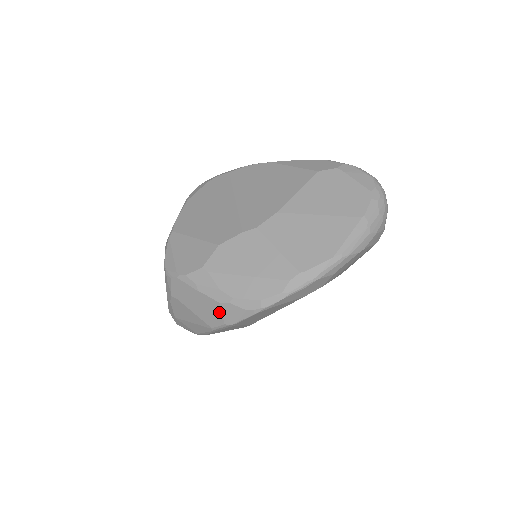
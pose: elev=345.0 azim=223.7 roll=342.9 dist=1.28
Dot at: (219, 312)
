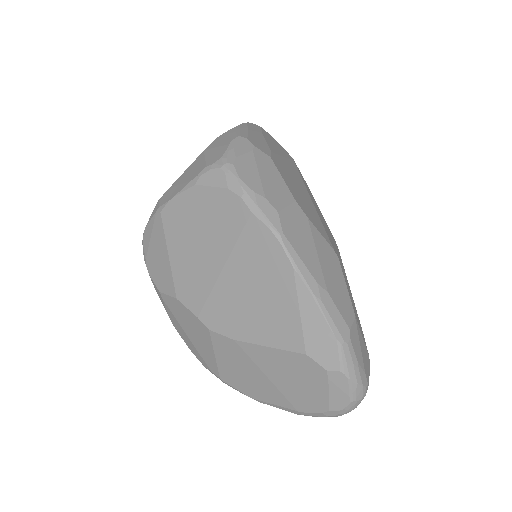
Dot at: occluded
